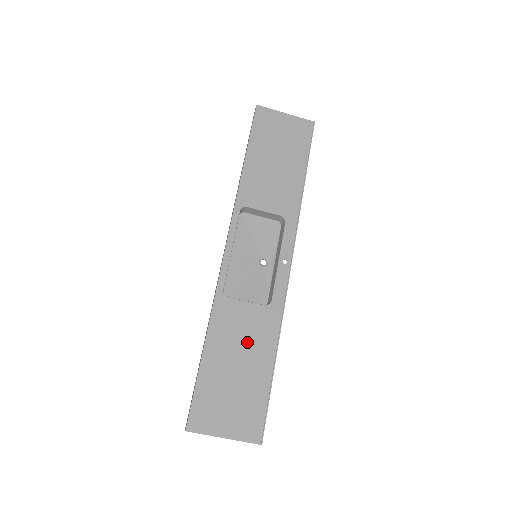
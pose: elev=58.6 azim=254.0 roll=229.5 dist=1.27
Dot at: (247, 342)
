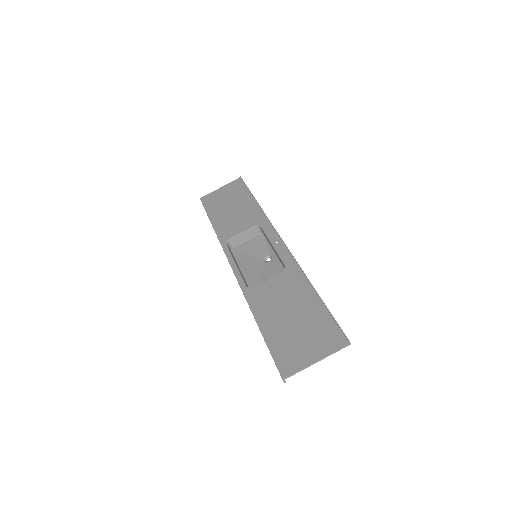
Dot at: (286, 298)
